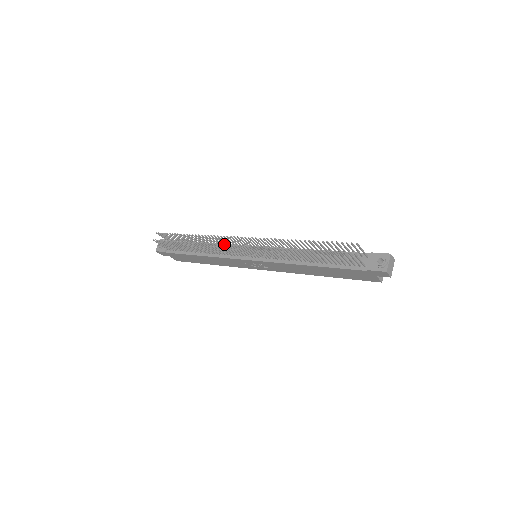
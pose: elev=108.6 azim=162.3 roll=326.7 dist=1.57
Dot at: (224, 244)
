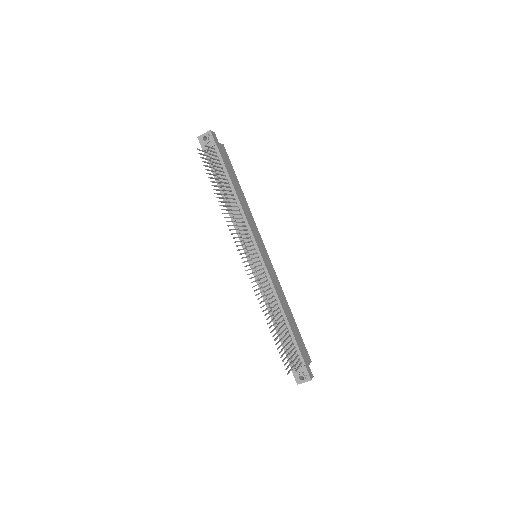
Dot at: (236, 246)
